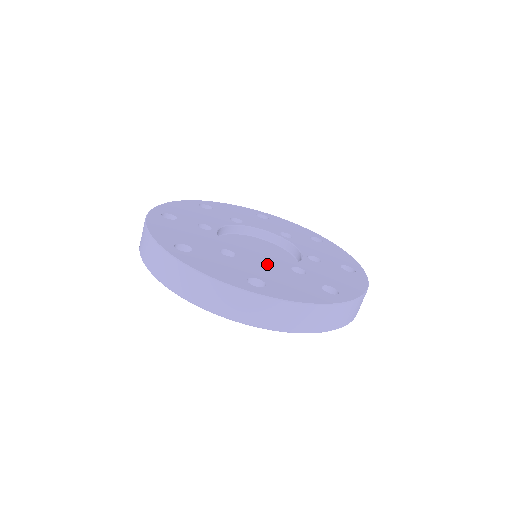
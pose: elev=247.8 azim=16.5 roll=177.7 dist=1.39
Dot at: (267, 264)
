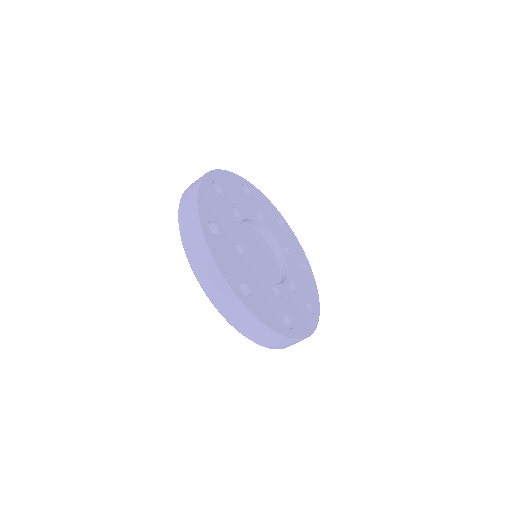
Dot at: (260, 275)
